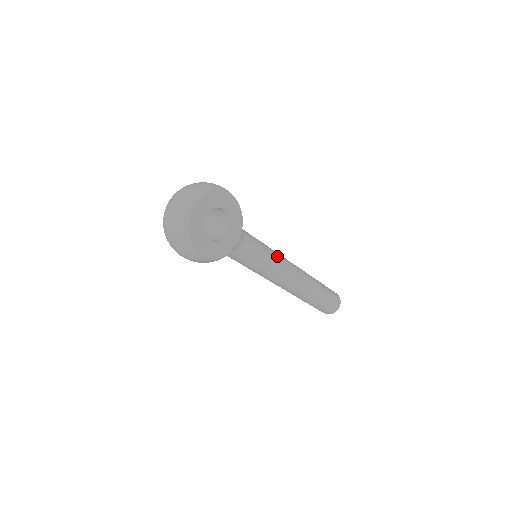
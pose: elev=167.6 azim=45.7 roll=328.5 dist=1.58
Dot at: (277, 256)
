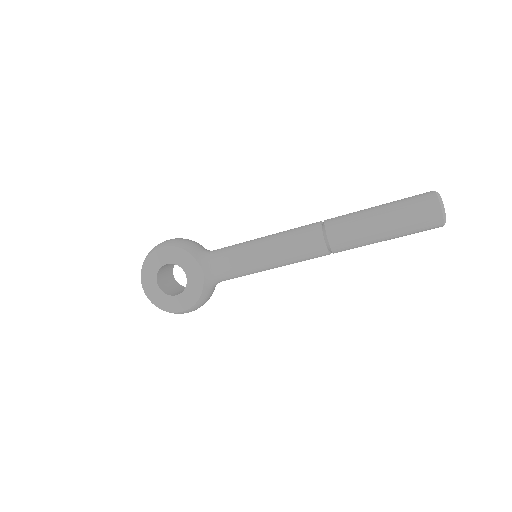
Dot at: (268, 243)
